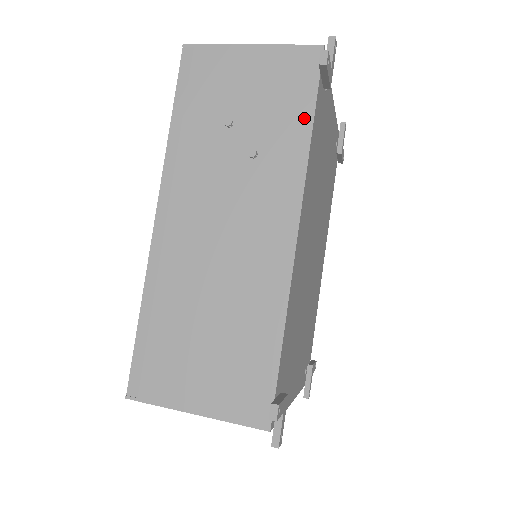
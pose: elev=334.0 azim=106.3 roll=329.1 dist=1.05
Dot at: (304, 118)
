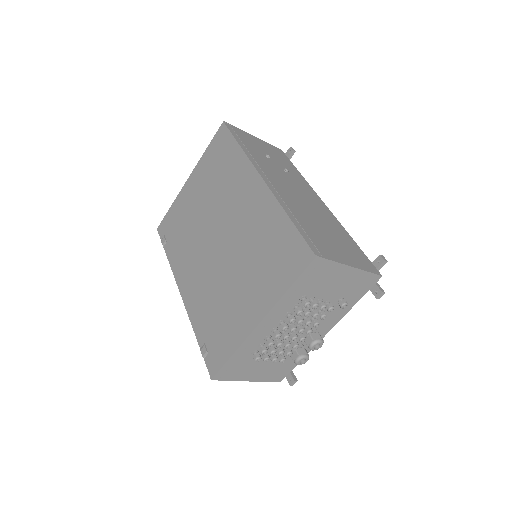
Dot at: (294, 168)
